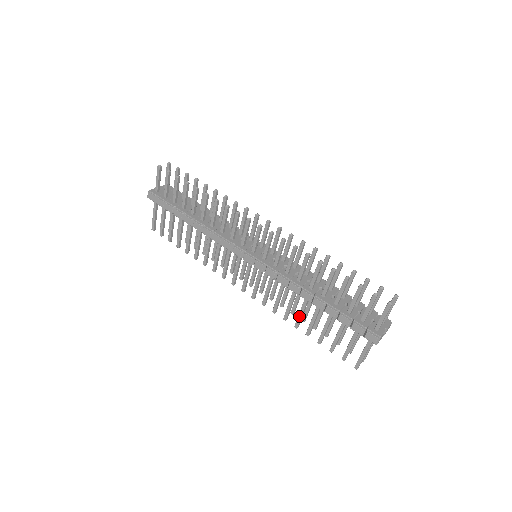
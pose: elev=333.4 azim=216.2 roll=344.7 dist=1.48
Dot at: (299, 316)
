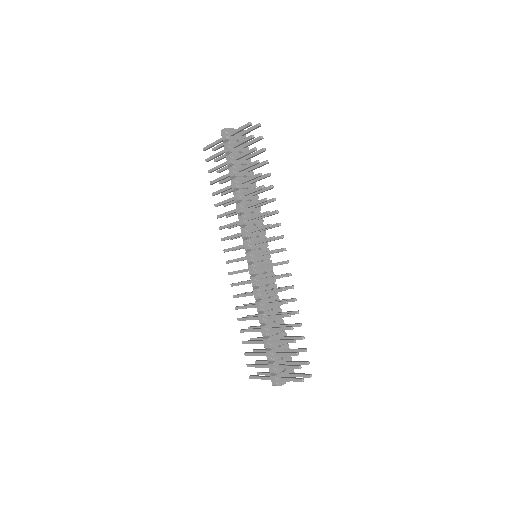
Dot at: (246, 318)
